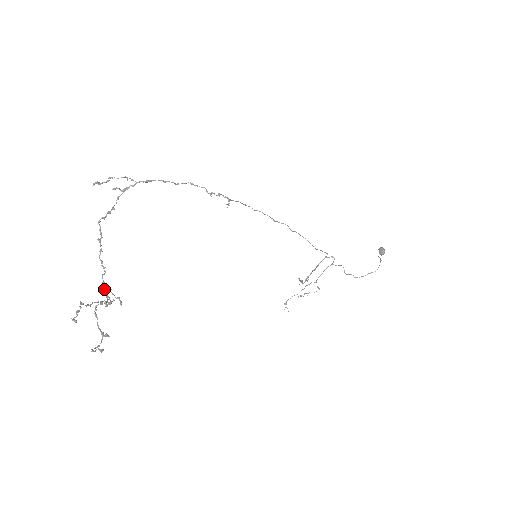
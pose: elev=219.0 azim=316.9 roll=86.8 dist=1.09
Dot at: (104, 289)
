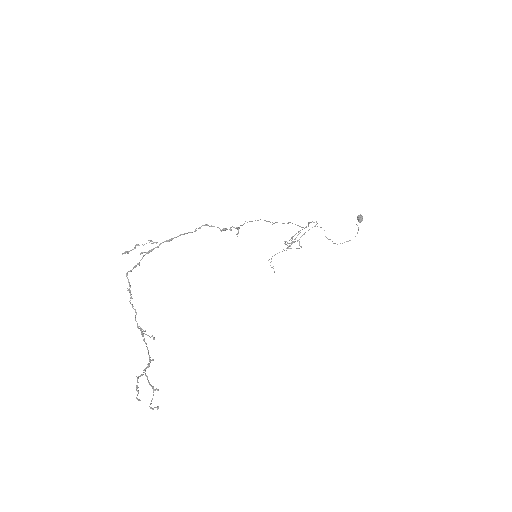
Dot at: (138, 328)
